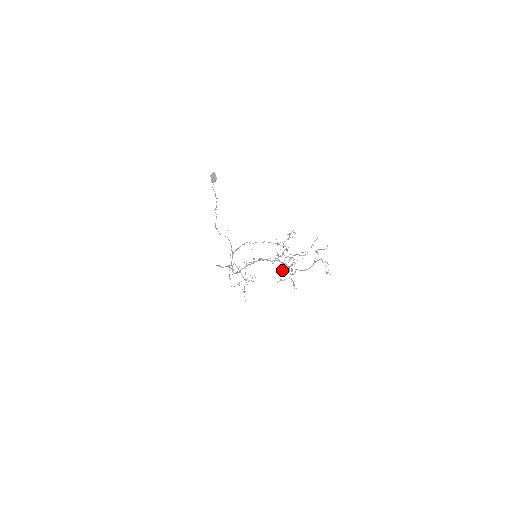
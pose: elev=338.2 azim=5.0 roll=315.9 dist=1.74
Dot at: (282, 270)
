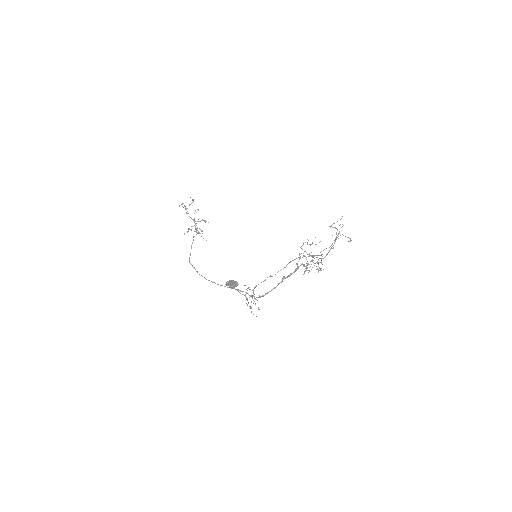
Dot at: (306, 267)
